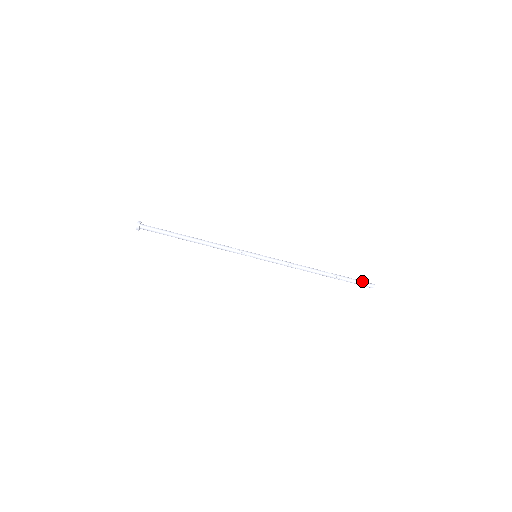
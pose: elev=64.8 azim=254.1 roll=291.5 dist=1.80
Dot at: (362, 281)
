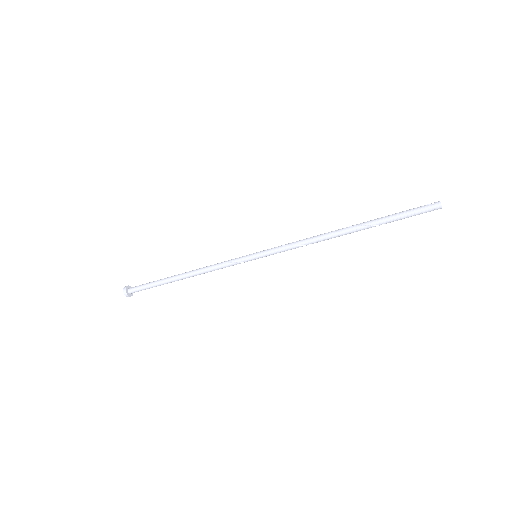
Dot at: (417, 209)
